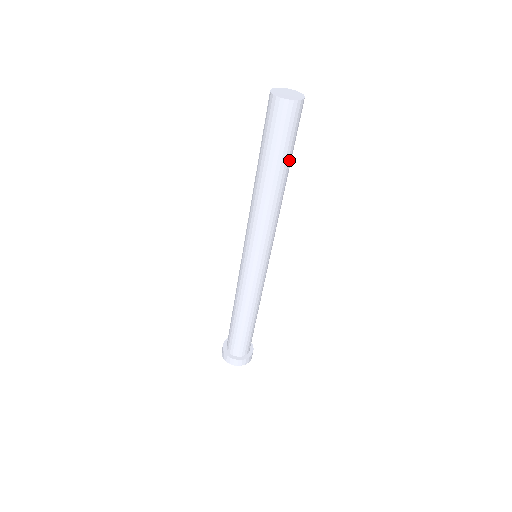
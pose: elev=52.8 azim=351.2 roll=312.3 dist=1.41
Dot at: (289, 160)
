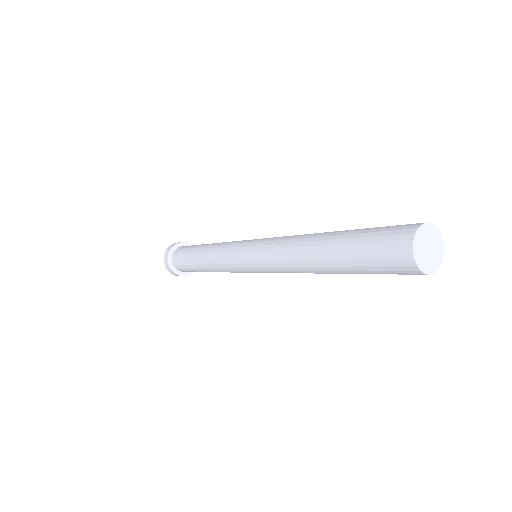
Dot at: occluded
